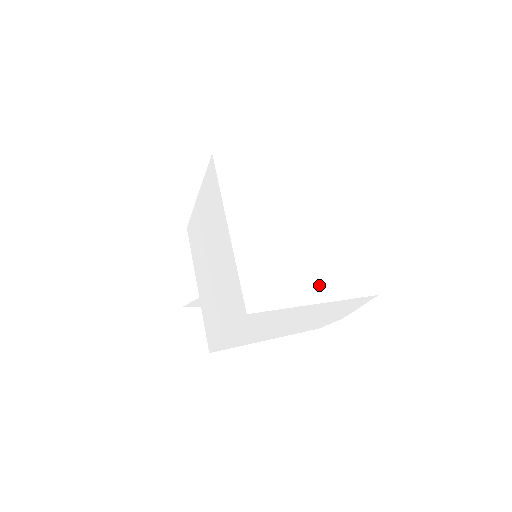
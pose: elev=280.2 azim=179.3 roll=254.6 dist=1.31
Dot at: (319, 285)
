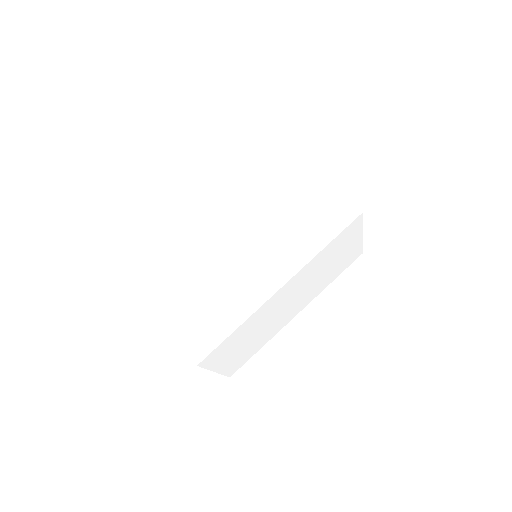
Dot at: (167, 291)
